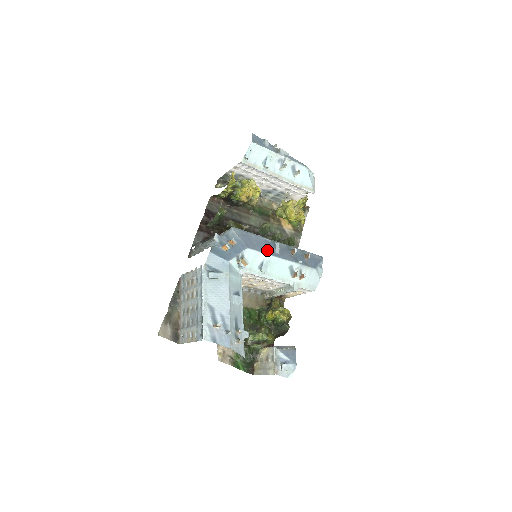
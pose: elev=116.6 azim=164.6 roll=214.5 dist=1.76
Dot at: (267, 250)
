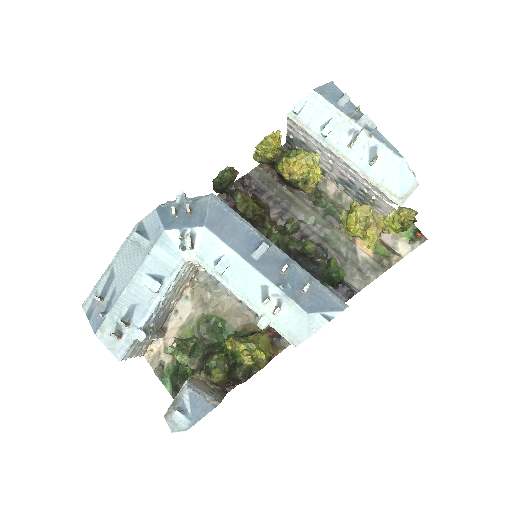
Dot at: (239, 245)
